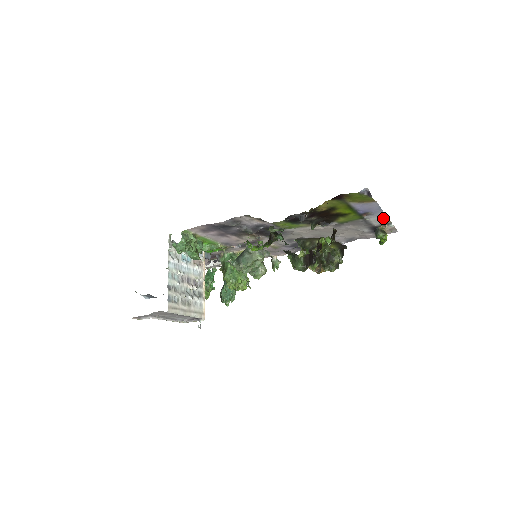
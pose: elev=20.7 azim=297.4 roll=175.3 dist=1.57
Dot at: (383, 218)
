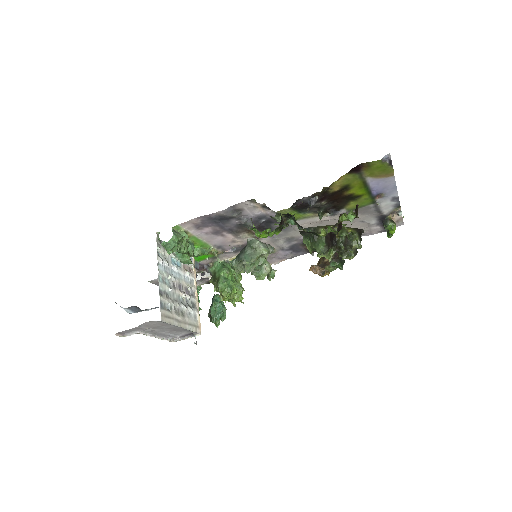
Dot at: (395, 202)
